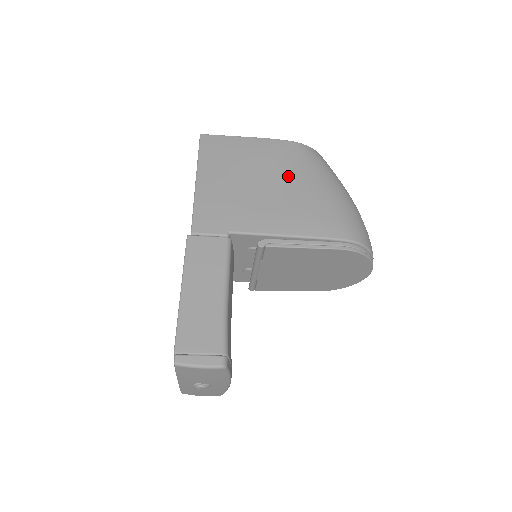
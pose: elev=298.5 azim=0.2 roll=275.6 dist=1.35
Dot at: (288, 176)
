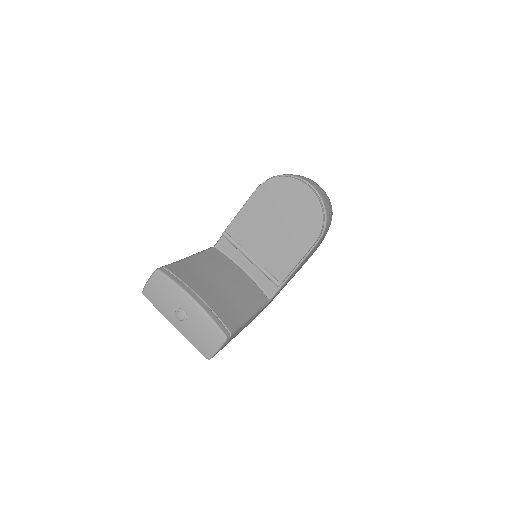
Dot at: occluded
